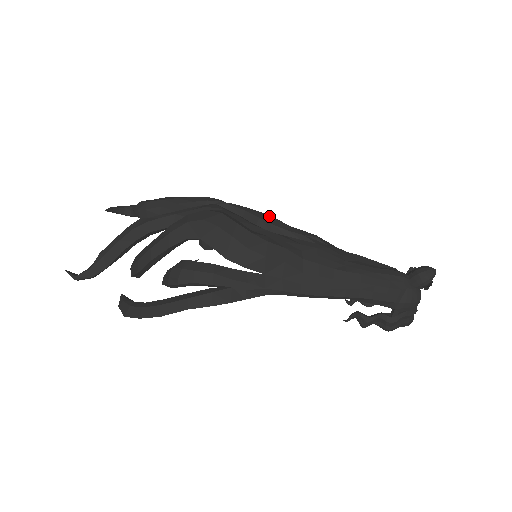
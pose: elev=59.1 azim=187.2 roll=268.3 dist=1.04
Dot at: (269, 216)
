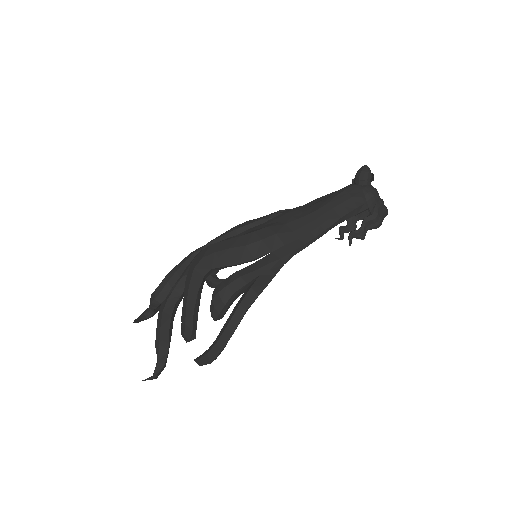
Dot at: (240, 224)
